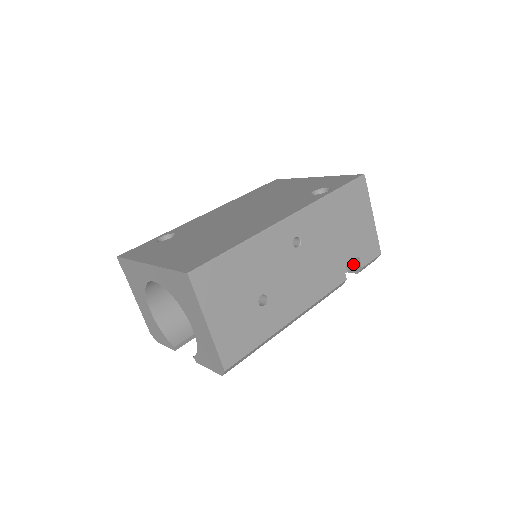
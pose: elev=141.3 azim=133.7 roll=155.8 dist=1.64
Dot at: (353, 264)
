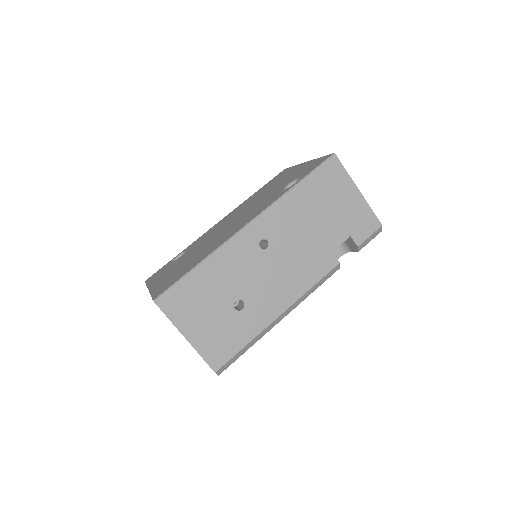
Dot at: (351, 244)
